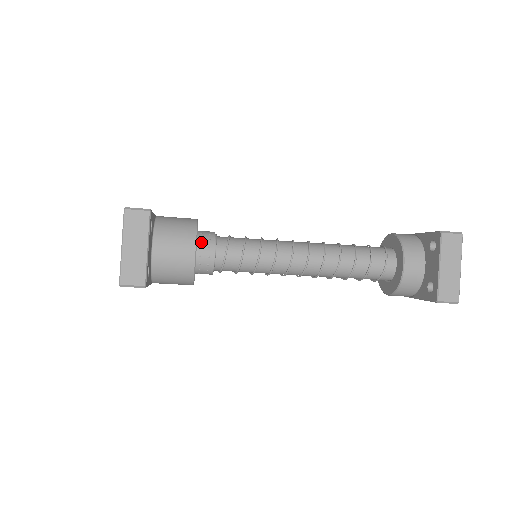
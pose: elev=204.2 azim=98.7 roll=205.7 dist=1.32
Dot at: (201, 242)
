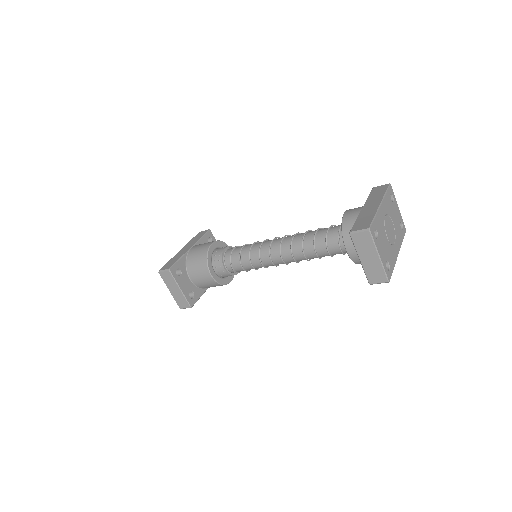
Dot at: (215, 264)
